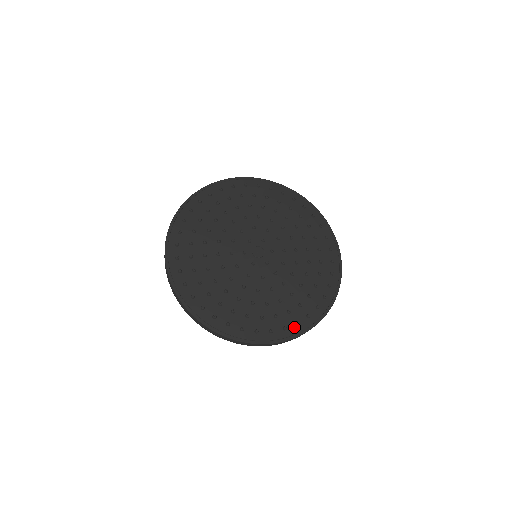
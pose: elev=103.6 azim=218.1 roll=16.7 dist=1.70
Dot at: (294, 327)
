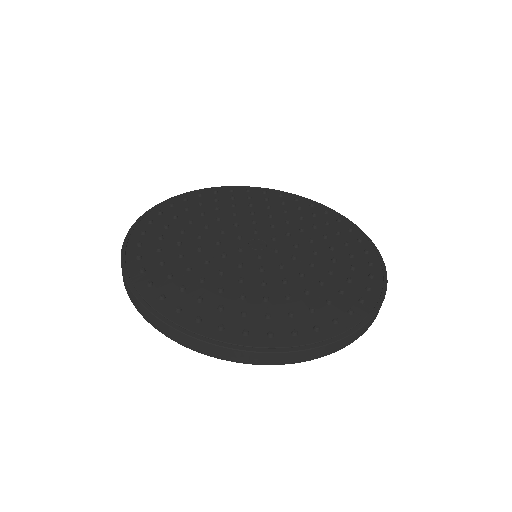
Dot at: (237, 335)
